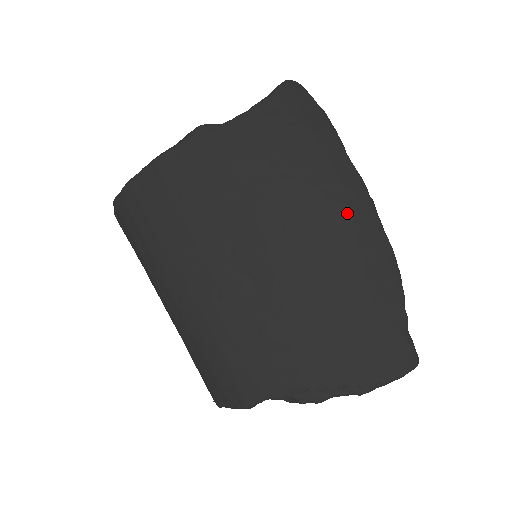
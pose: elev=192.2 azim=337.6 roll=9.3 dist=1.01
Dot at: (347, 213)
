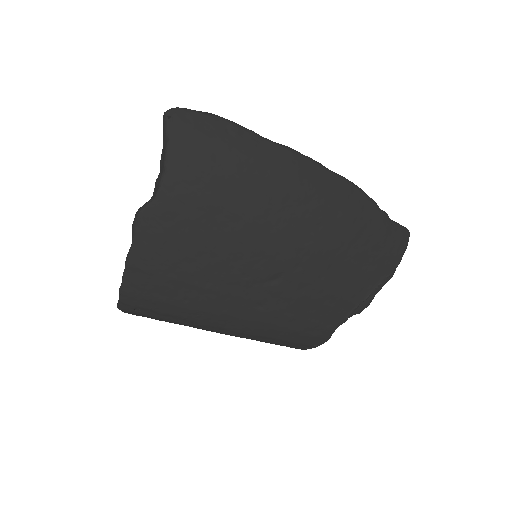
Dot at: (302, 185)
